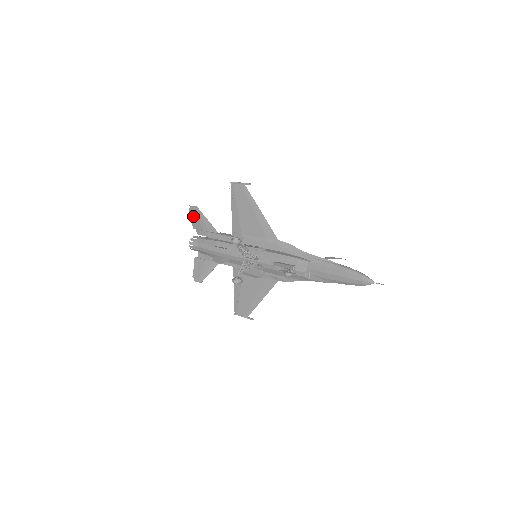
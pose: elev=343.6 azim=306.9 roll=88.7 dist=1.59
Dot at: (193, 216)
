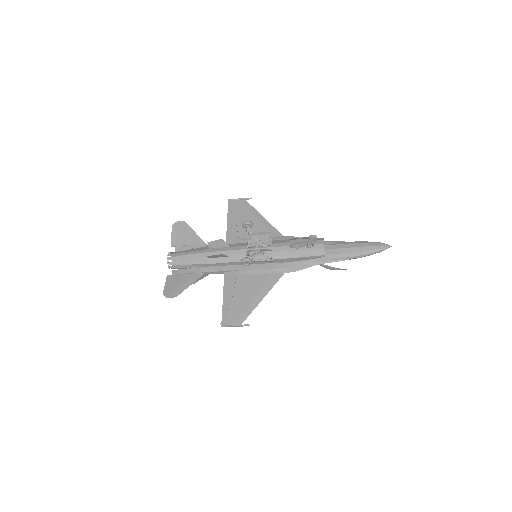
Dot at: (176, 232)
